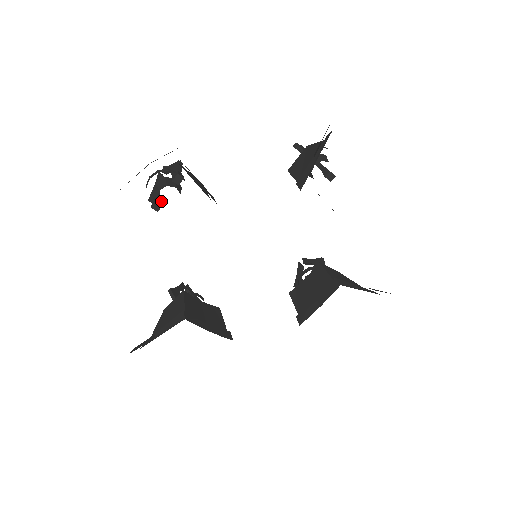
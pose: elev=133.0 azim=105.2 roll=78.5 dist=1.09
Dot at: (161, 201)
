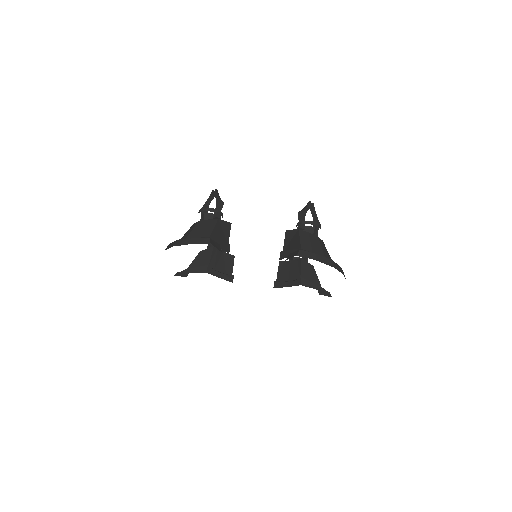
Dot at: occluded
